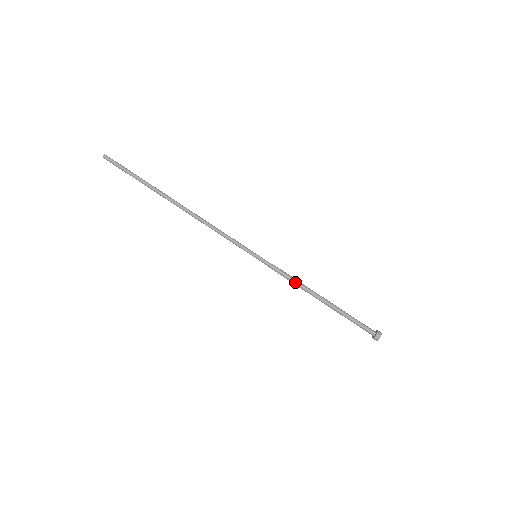
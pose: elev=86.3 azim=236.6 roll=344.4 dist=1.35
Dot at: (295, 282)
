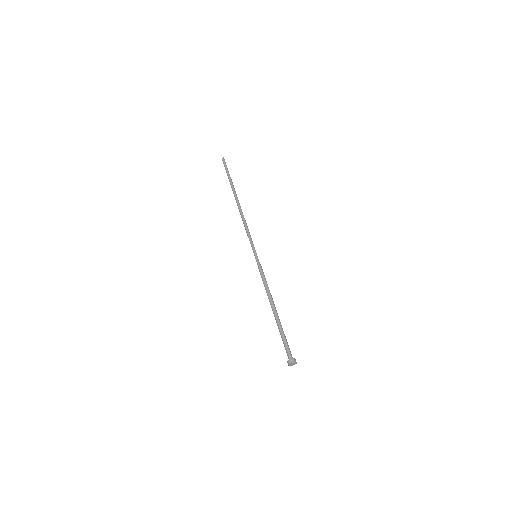
Dot at: (265, 287)
